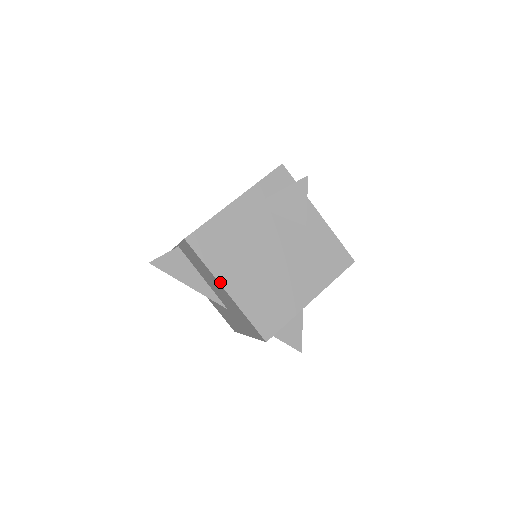
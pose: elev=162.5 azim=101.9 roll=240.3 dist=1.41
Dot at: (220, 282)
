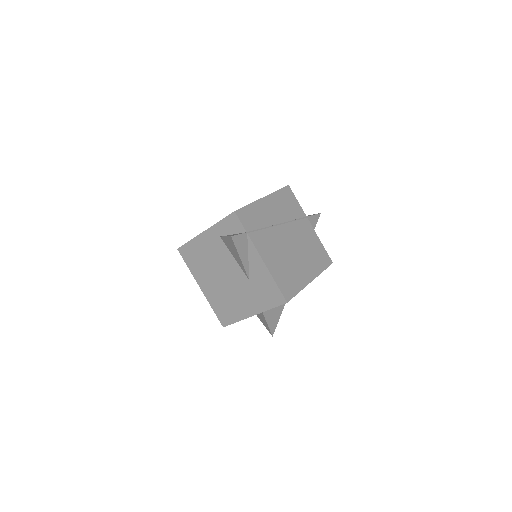
Dot at: (197, 282)
